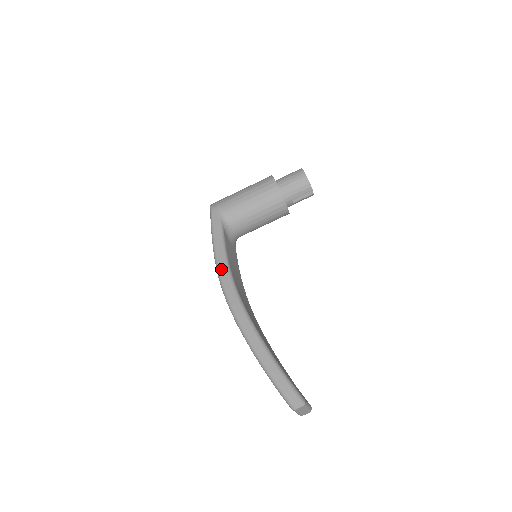
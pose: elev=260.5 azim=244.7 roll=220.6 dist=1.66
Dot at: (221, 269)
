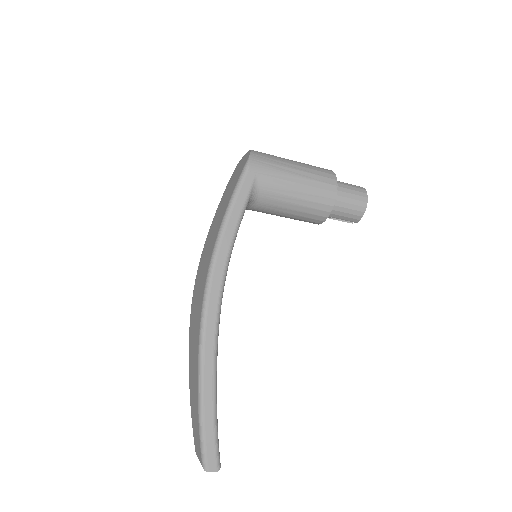
Dot at: (219, 263)
